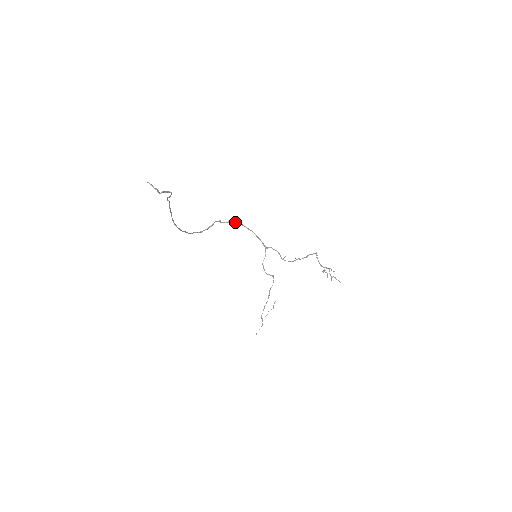
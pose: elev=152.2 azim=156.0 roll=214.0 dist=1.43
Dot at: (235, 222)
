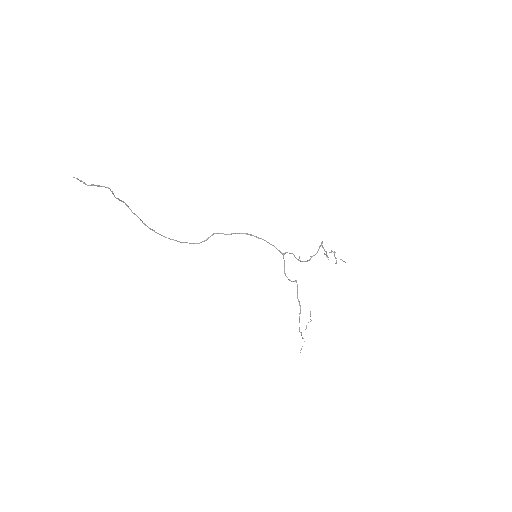
Dot at: (241, 233)
